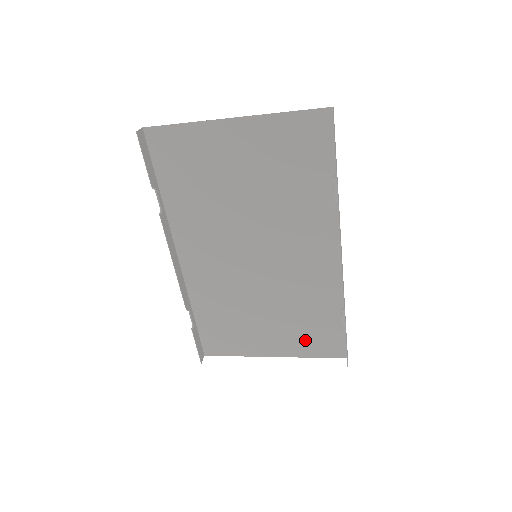
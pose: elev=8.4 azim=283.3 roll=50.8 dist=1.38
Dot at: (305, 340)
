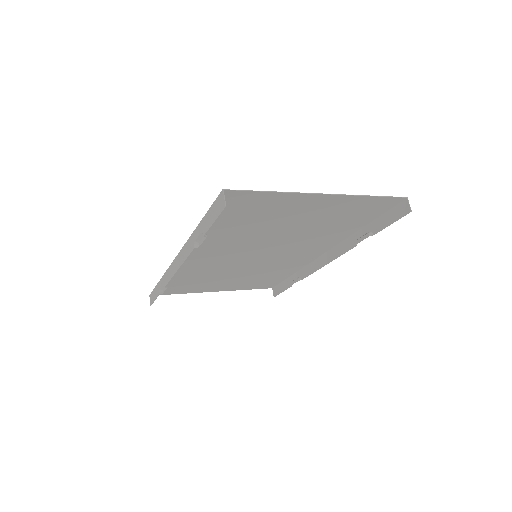
Dot at: (250, 284)
